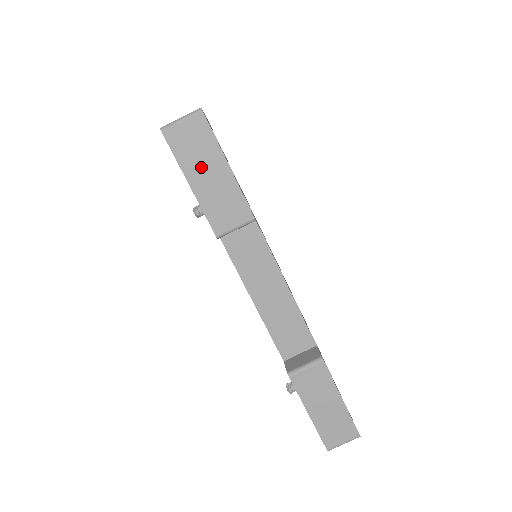
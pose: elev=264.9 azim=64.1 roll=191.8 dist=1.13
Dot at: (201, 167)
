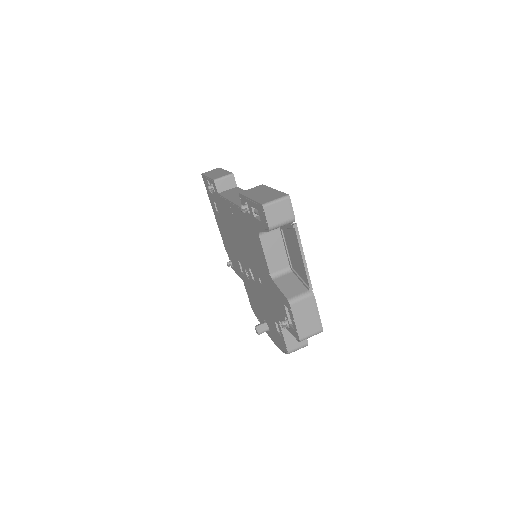
Dot at: (214, 173)
